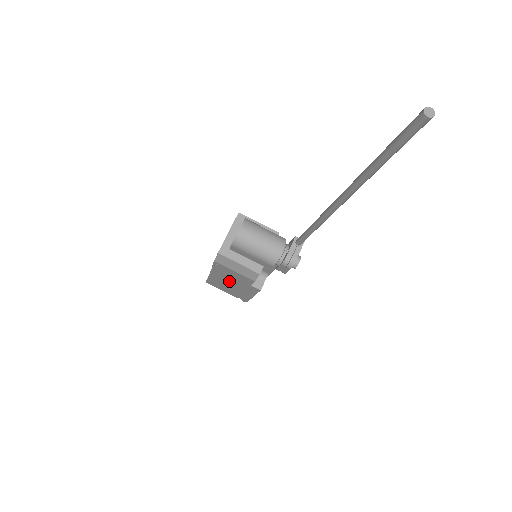
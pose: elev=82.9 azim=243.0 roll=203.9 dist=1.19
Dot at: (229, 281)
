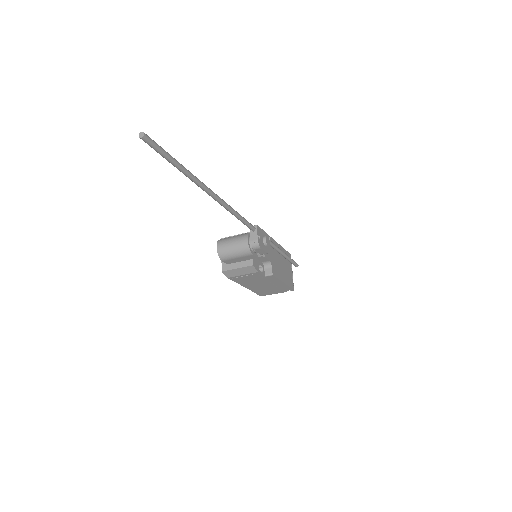
Dot at: (258, 284)
